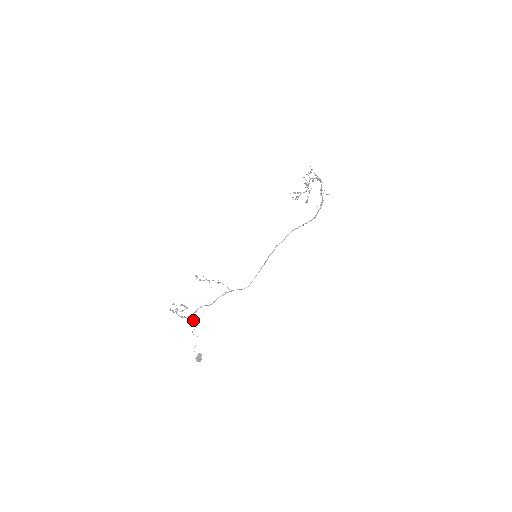
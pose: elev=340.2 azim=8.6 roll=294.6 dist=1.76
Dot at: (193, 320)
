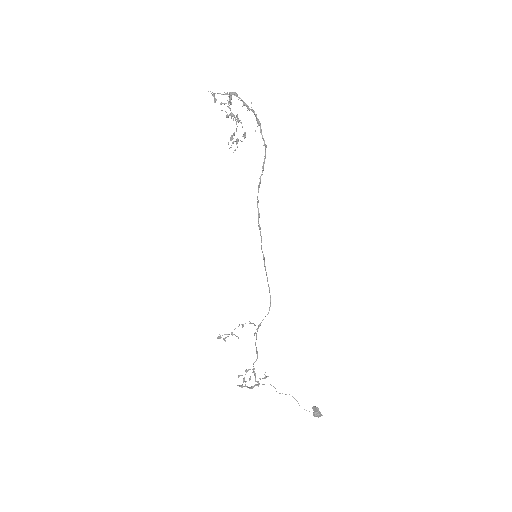
Dot at: (262, 384)
